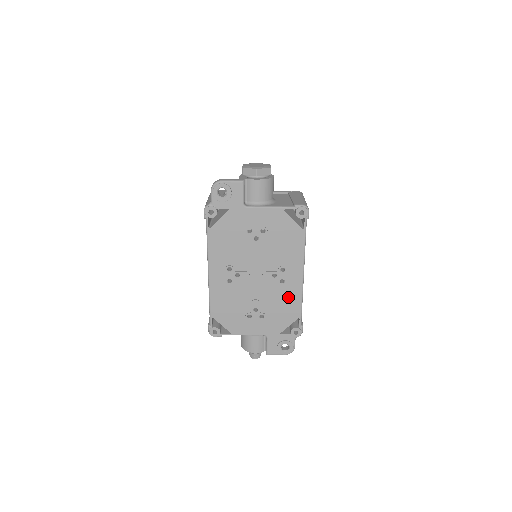
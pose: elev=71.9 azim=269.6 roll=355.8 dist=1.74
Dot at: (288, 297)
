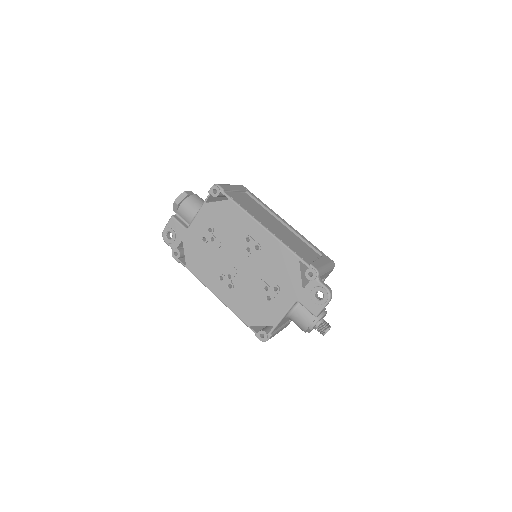
Dot at: (274, 254)
